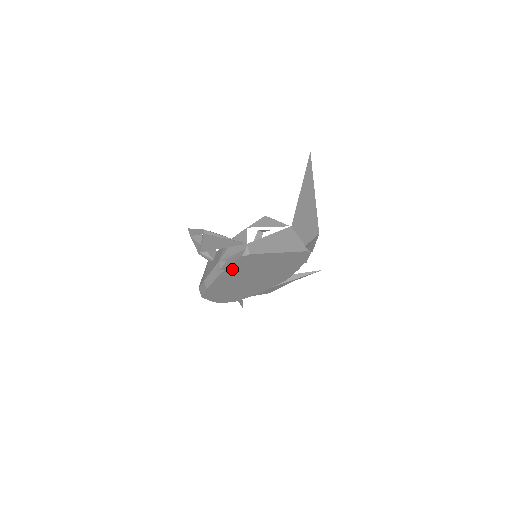
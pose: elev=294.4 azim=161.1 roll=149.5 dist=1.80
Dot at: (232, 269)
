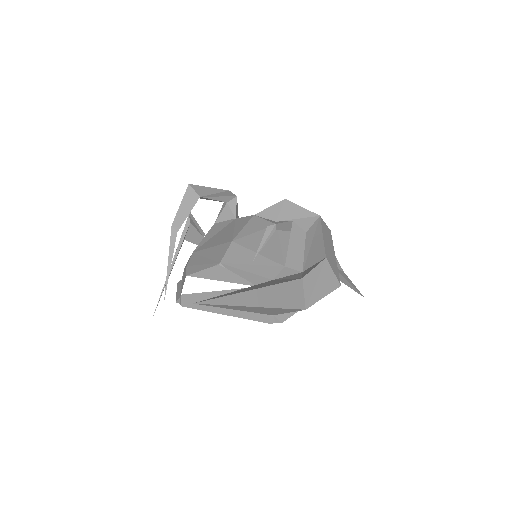
Dot at: occluded
